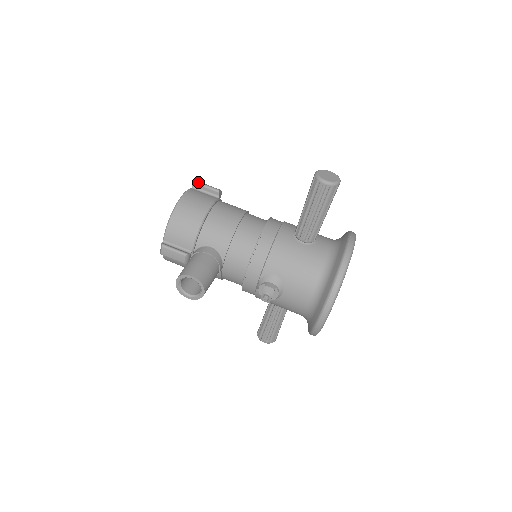
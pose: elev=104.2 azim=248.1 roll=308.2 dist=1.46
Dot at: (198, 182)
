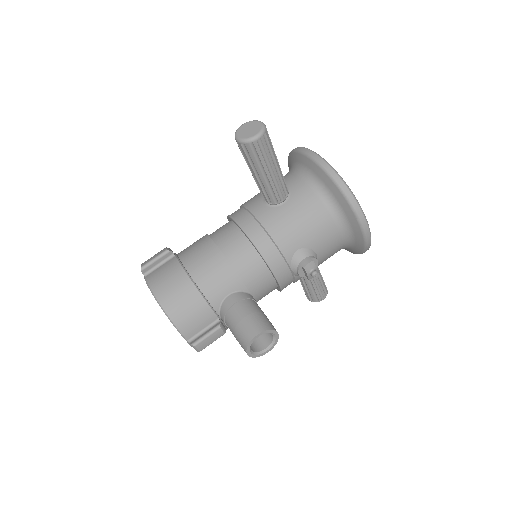
Dot at: (144, 266)
